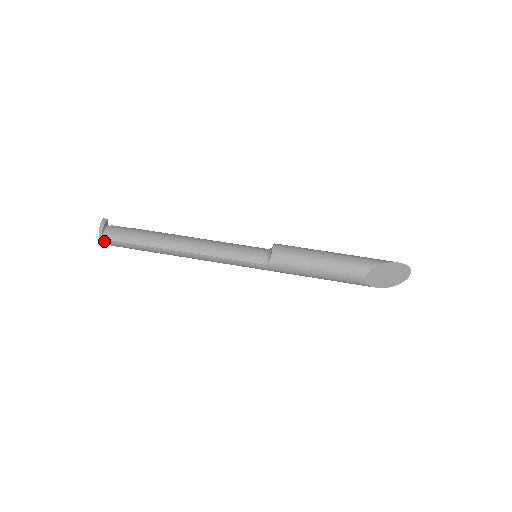
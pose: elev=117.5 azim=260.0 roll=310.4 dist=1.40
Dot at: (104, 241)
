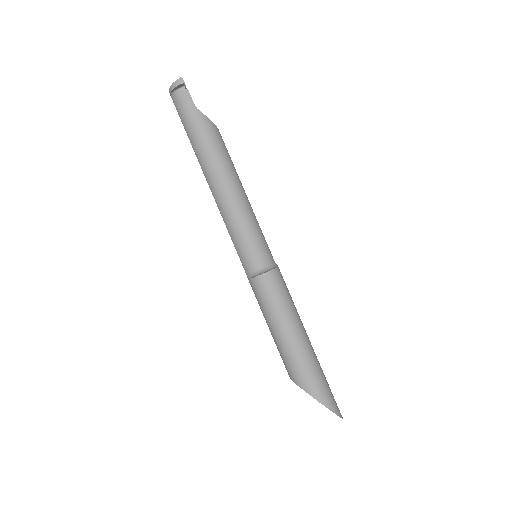
Dot at: (173, 98)
